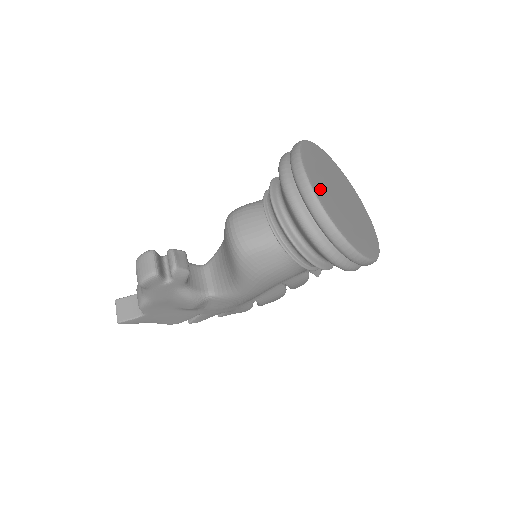
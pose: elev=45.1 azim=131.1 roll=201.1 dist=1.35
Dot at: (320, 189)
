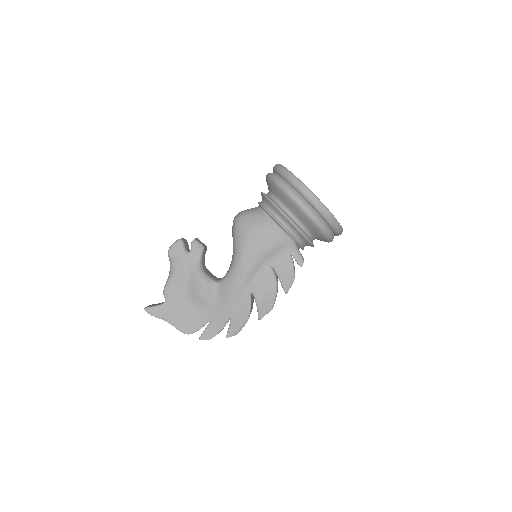
Dot at: occluded
